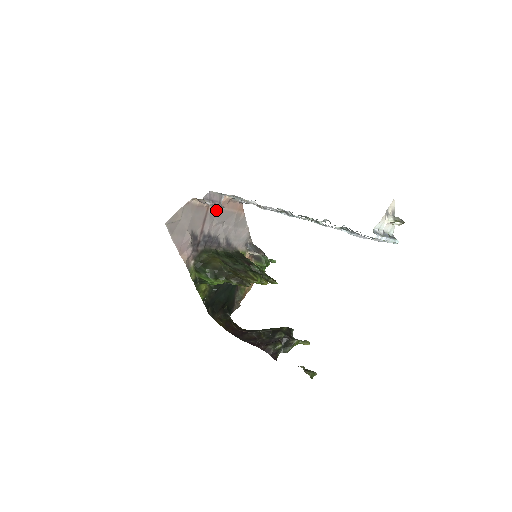
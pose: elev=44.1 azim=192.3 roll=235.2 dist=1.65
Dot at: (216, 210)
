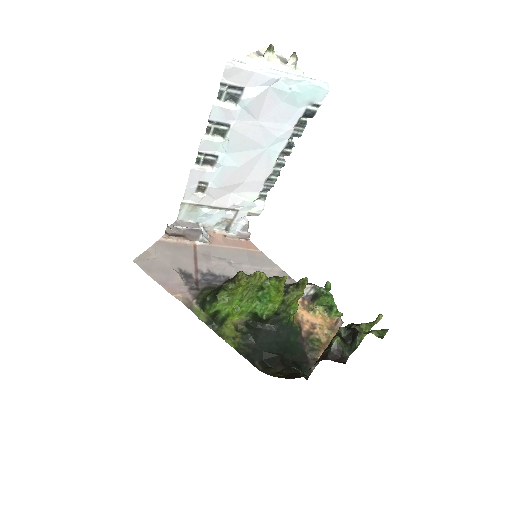
Dot at: (209, 248)
